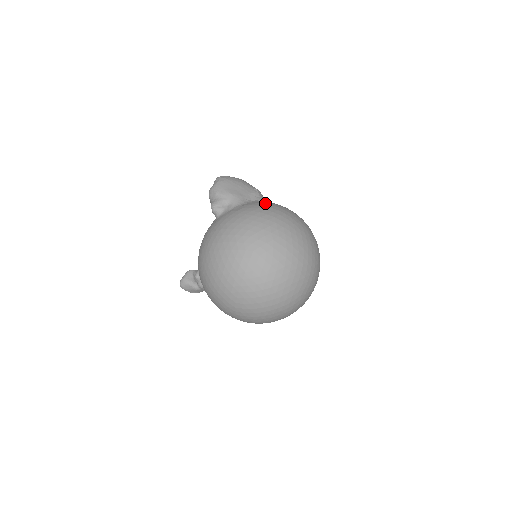
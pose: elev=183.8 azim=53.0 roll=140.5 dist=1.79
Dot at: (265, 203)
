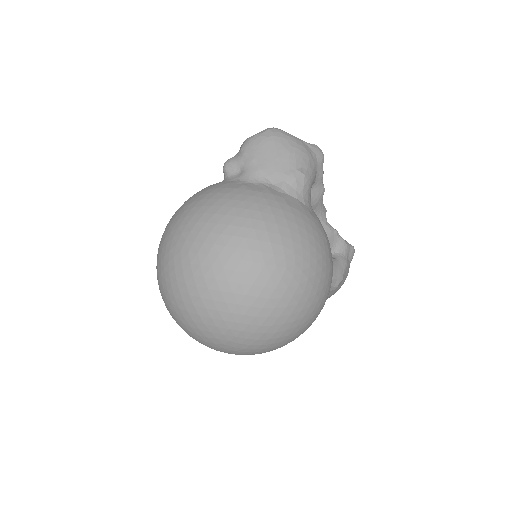
Dot at: (267, 199)
